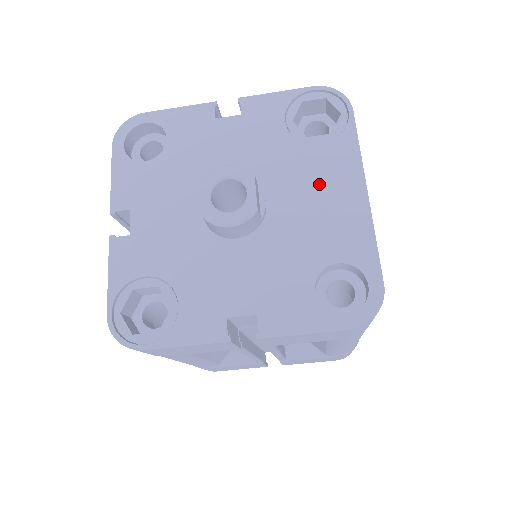
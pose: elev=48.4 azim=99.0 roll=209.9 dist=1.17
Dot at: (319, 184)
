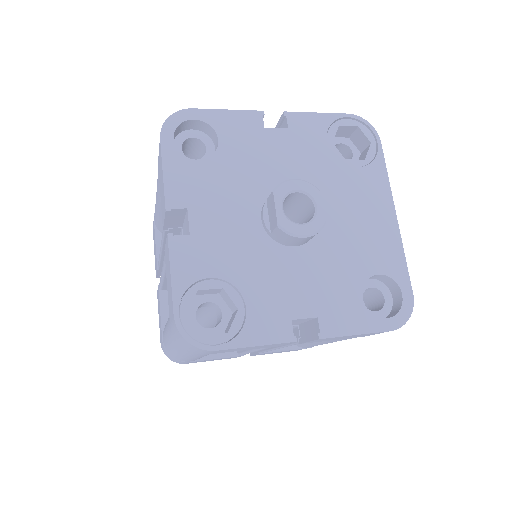
Dot at: (359, 204)
